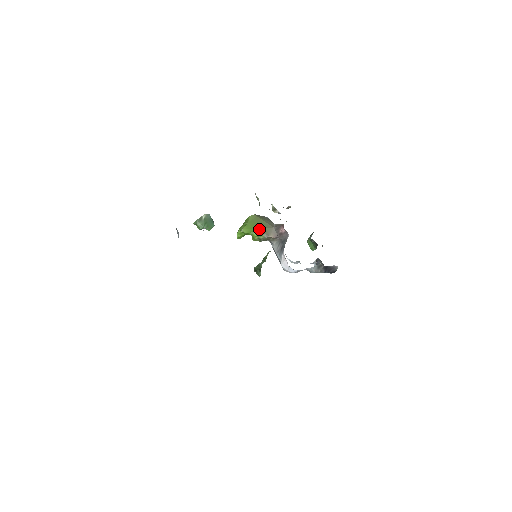
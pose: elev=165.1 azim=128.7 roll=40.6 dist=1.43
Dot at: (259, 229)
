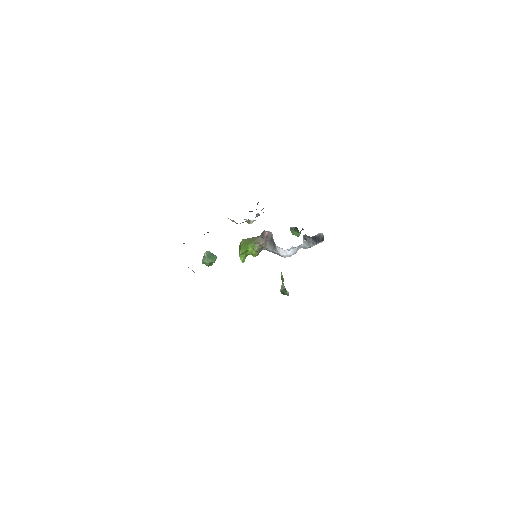
Dot at: (250, 244)
